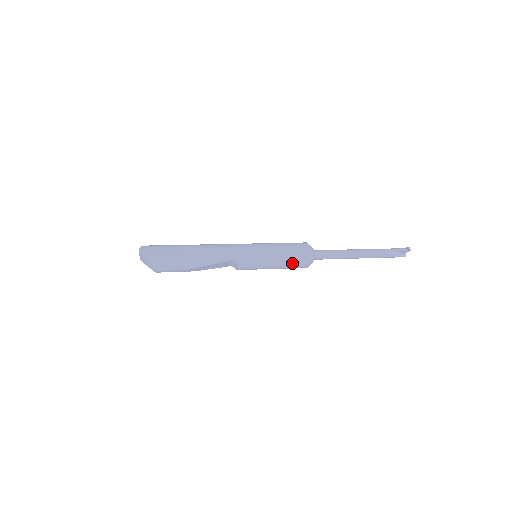
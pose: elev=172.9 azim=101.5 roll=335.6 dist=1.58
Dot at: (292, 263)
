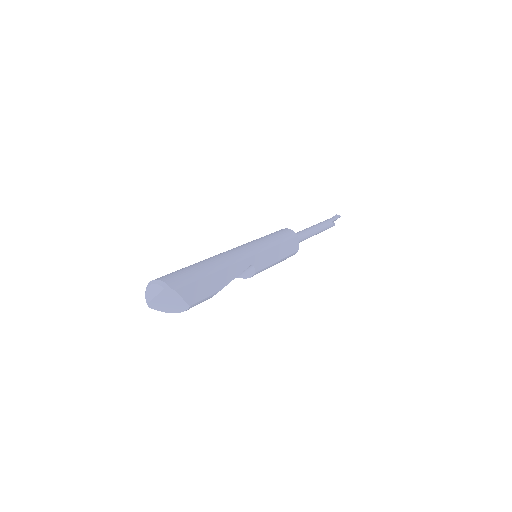
Dot at: (288, 253)
